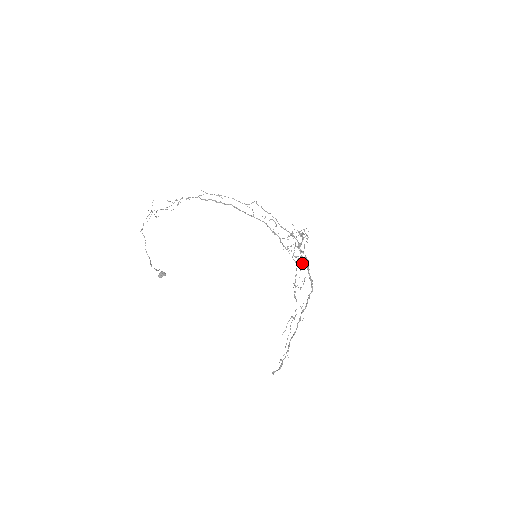
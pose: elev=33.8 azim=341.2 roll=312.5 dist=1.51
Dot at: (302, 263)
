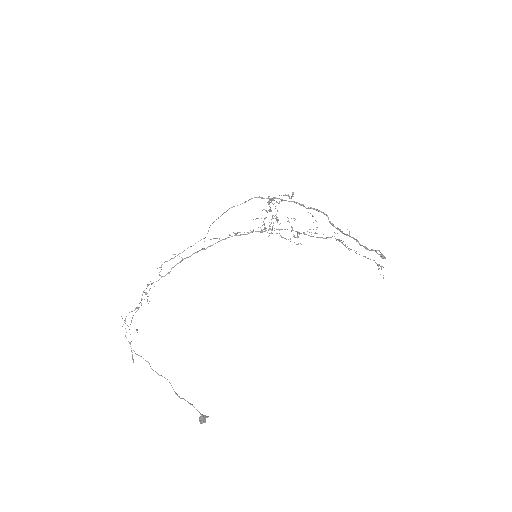
Dot at: occluded
